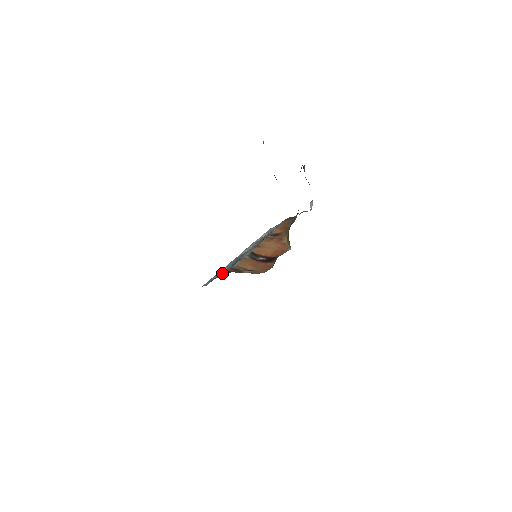
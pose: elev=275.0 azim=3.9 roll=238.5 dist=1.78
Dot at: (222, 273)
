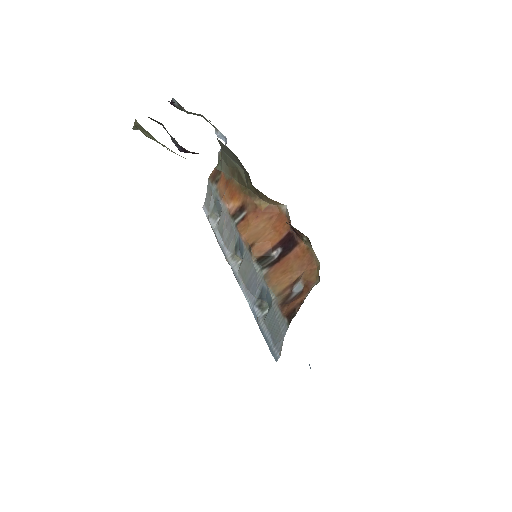
Dot at: (279, 324)
